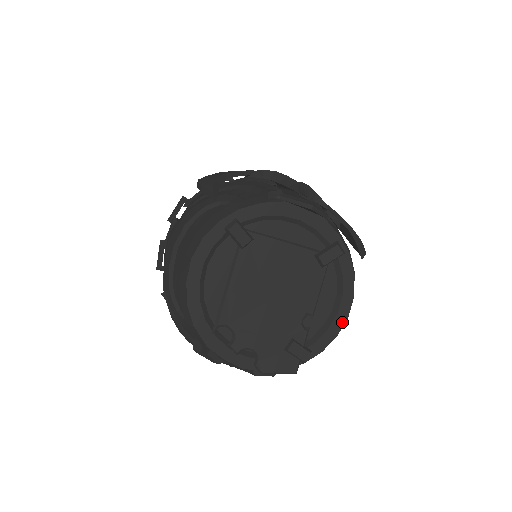
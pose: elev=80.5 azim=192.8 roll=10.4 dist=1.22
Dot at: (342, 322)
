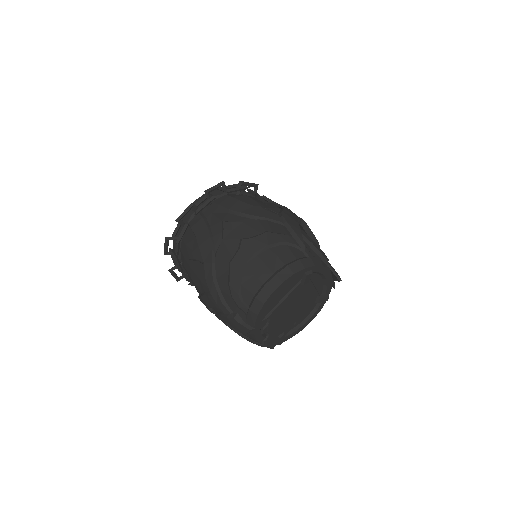
Dot at: (302, 329)
